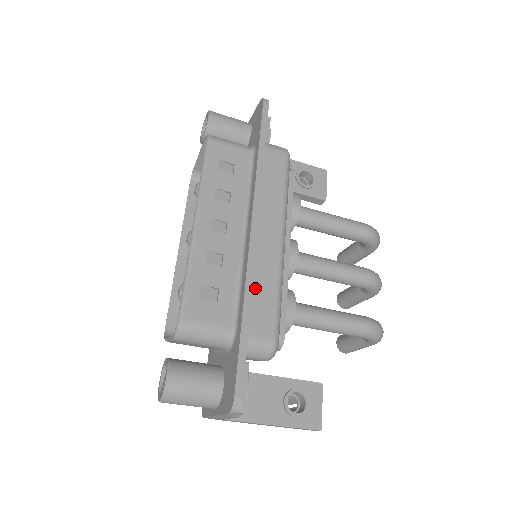
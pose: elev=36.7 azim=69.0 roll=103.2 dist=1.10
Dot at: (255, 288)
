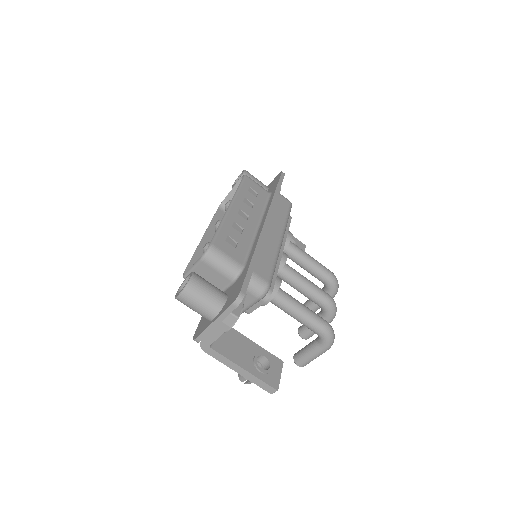
Dot at: (261, 251)
